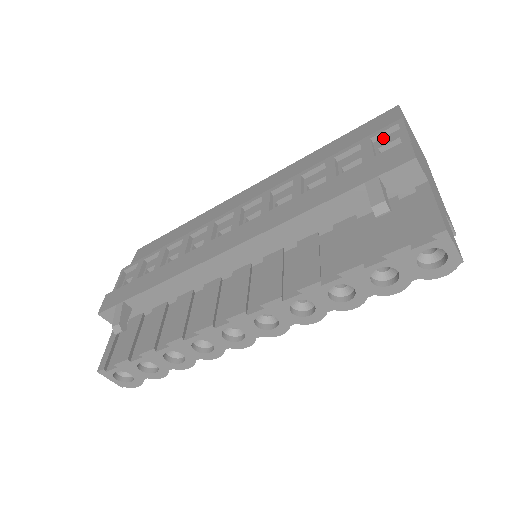
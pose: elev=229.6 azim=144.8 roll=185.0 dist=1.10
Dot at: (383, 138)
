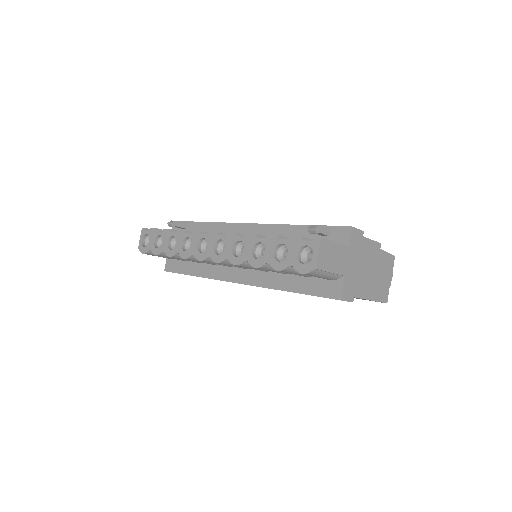
Dot at: occluded
